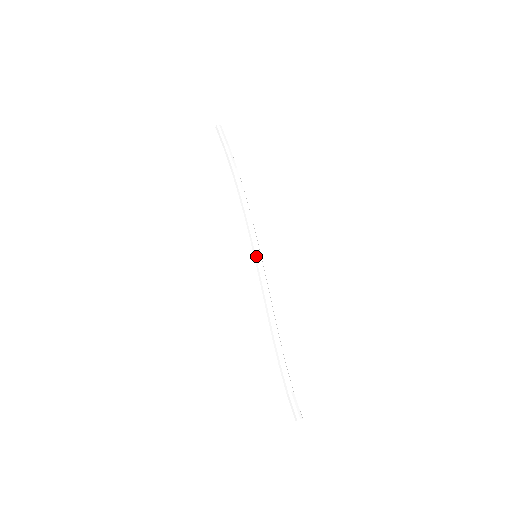
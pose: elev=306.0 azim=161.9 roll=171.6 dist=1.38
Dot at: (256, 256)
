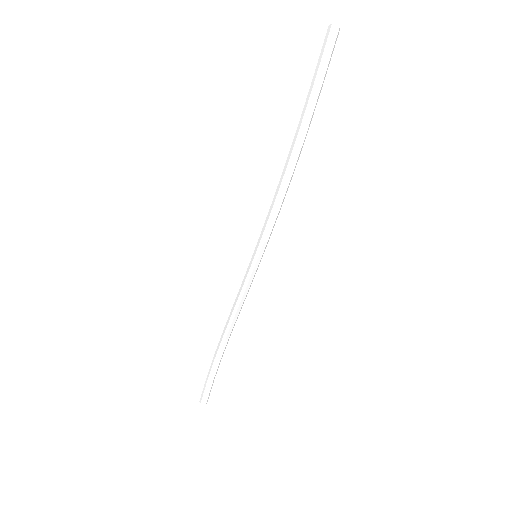
Dot at: (252, 263)
